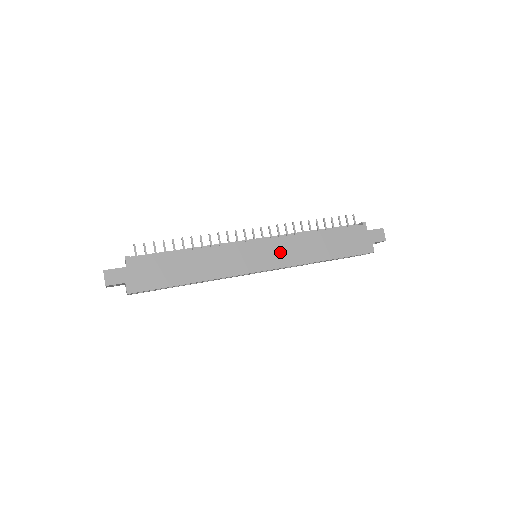
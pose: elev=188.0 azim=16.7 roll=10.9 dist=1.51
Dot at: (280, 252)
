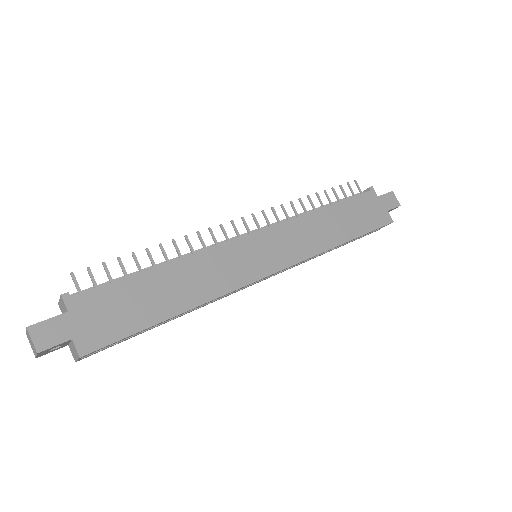
Dot at: (288, 242)
